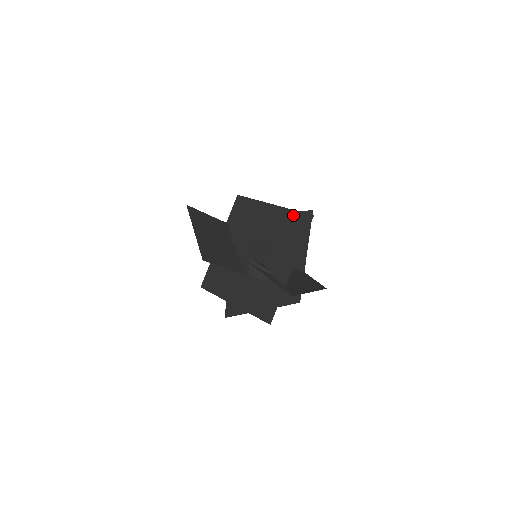
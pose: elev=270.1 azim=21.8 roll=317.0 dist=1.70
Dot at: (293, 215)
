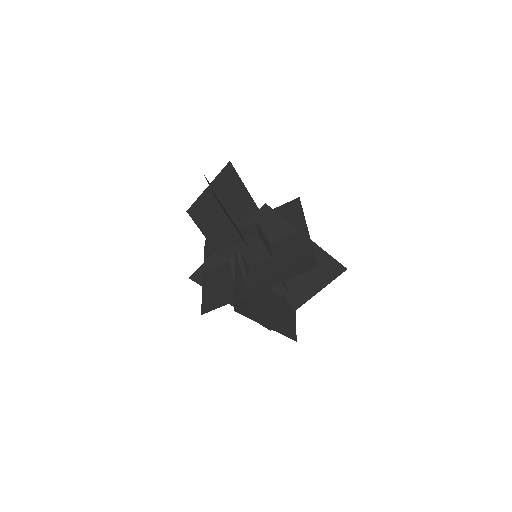
Dot at: (308, 251)
